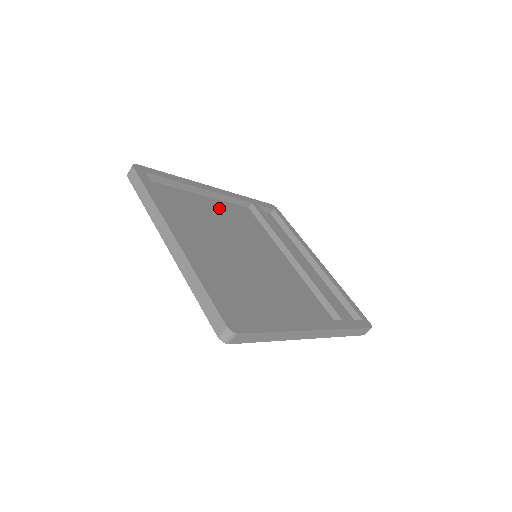
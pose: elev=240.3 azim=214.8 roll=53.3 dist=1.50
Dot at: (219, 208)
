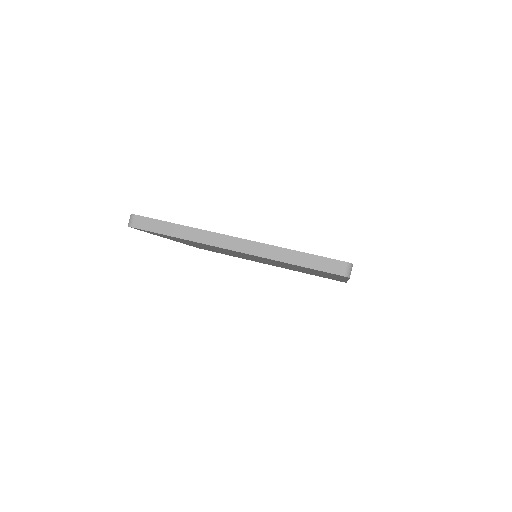
Dot at: occluded
